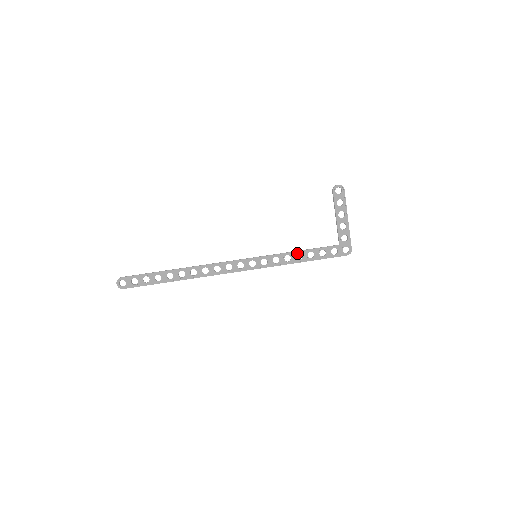
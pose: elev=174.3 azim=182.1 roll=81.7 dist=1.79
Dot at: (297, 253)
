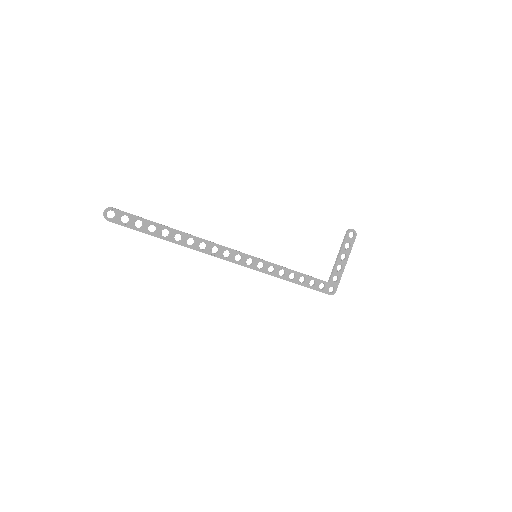
Dot at: (292, 272)
